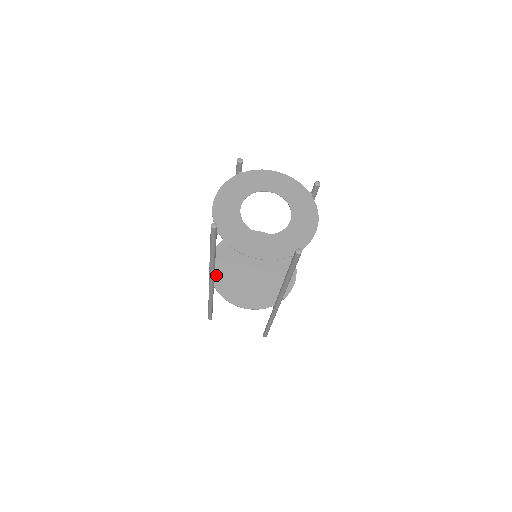
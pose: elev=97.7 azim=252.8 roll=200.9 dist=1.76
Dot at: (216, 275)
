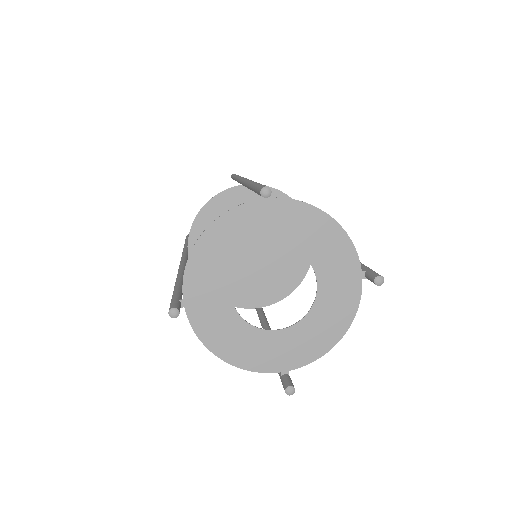
Dot at: occluded
